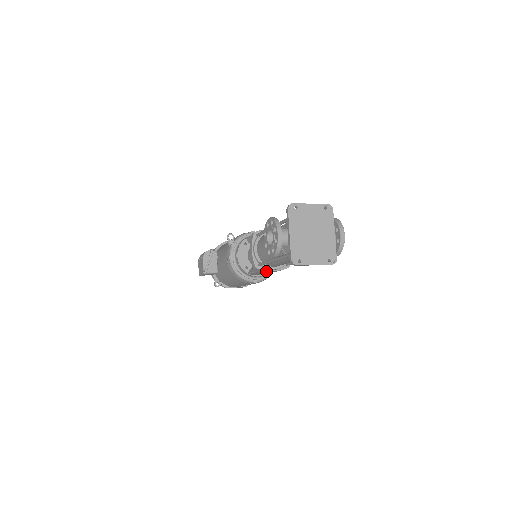
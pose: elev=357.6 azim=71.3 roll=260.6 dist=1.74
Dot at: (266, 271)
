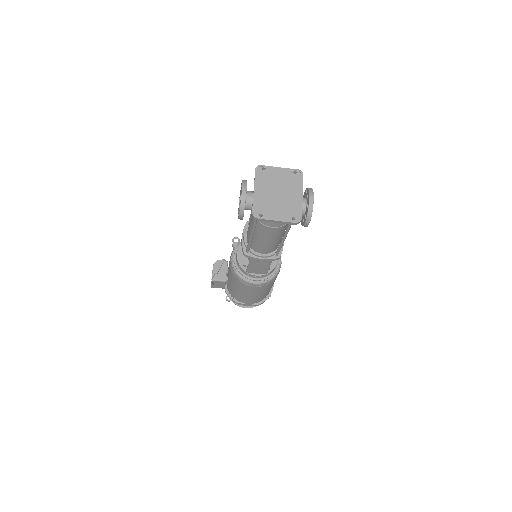
Dot at: (255, 259)
